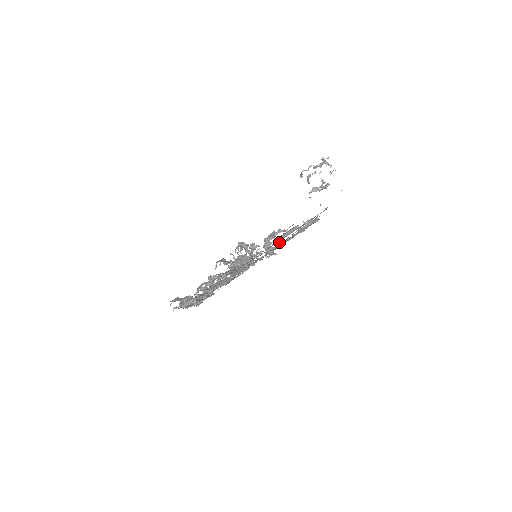
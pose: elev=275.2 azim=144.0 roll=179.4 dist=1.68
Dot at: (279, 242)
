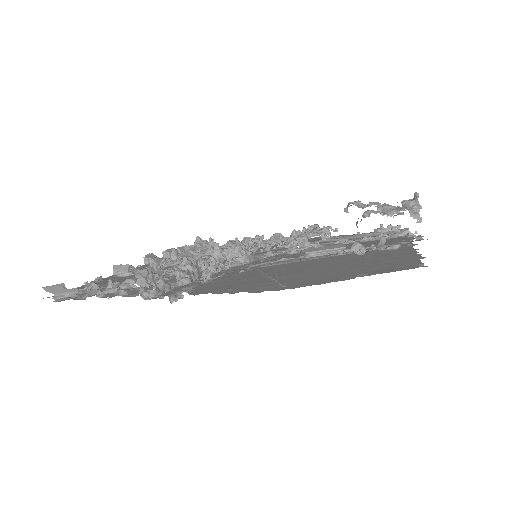
Dot at: (317, 243)
